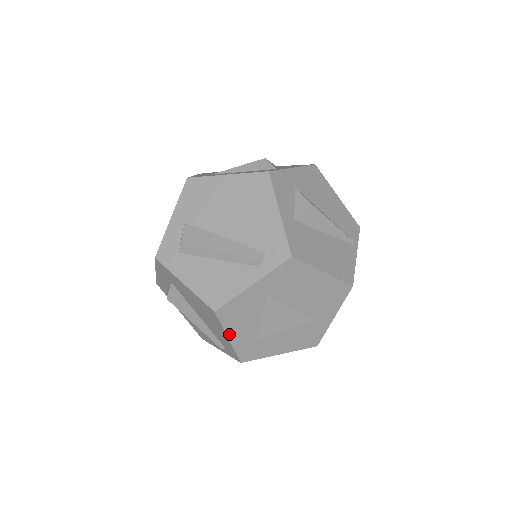
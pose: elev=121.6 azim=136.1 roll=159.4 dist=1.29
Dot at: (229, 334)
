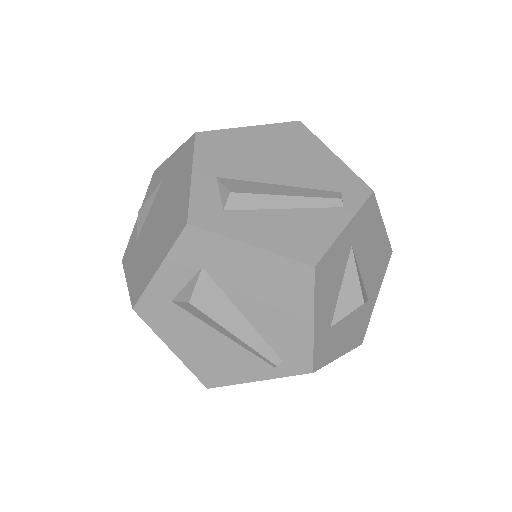
Dot at: (315, 313)
